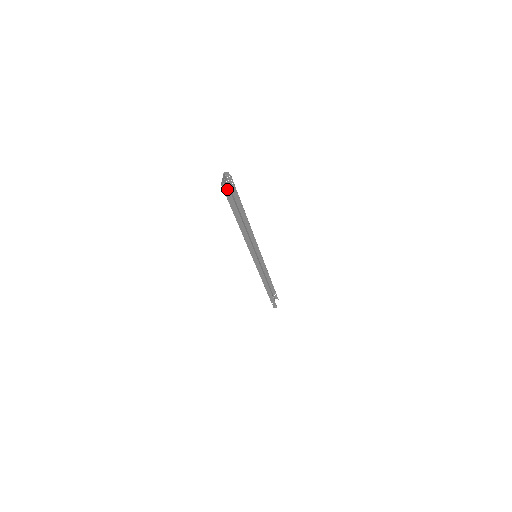
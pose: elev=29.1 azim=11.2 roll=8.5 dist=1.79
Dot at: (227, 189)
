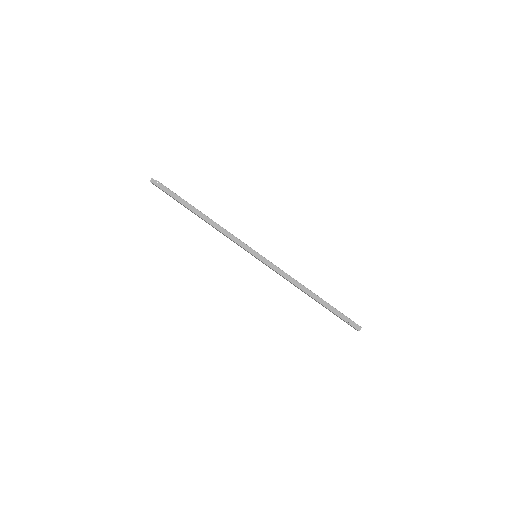
Dot at: occluded
